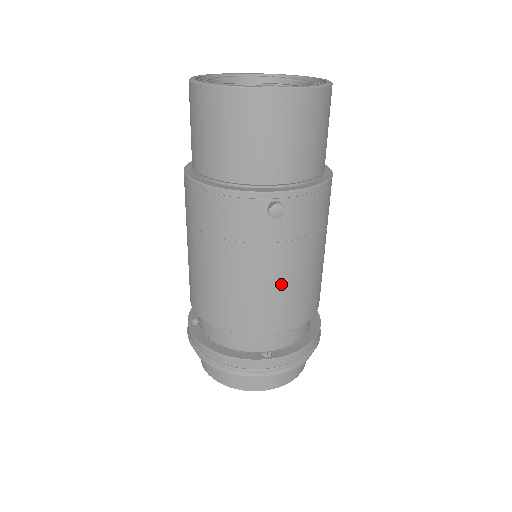
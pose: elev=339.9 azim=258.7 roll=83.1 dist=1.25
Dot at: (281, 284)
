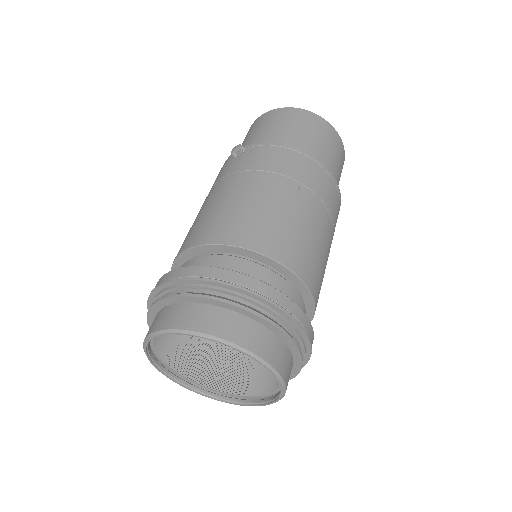
Dot at: (225, 201)
